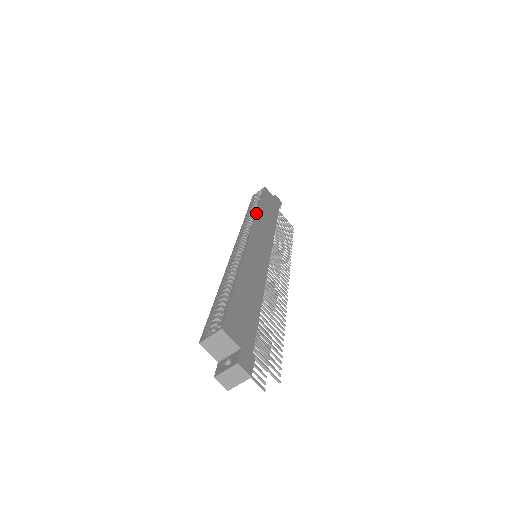
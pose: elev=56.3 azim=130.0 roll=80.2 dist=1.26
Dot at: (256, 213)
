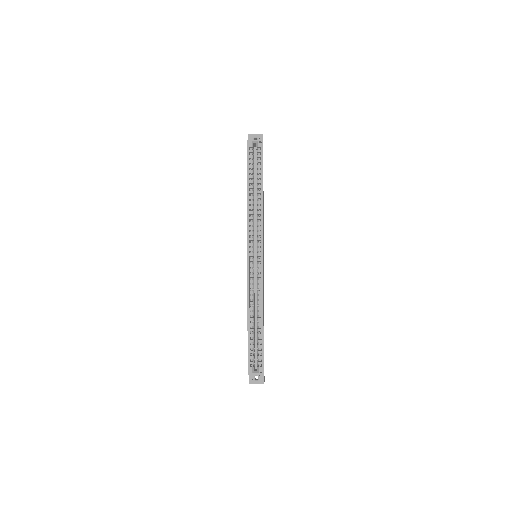
Dot at: (262, 211)
